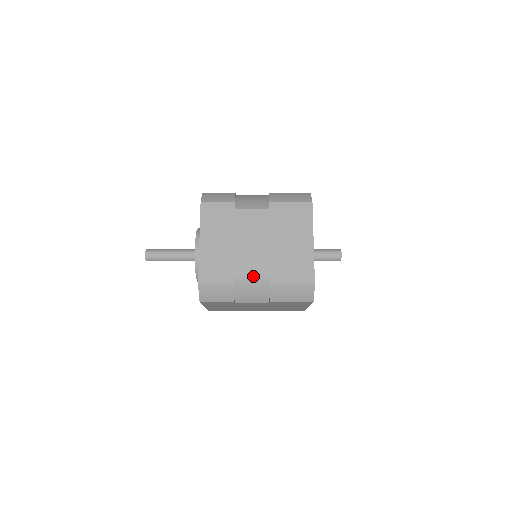
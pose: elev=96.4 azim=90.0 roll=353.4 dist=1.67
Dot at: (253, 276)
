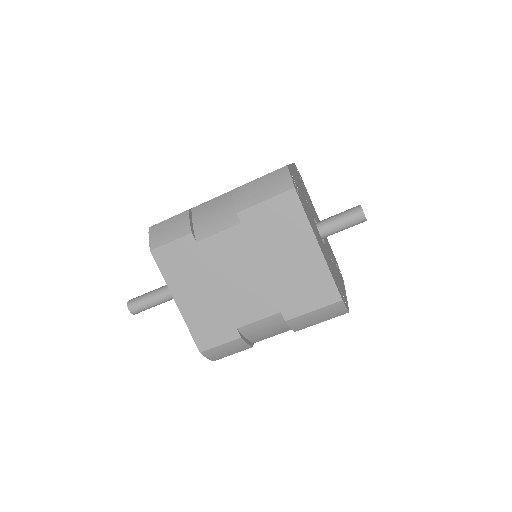
Dot at: (260, 319)
